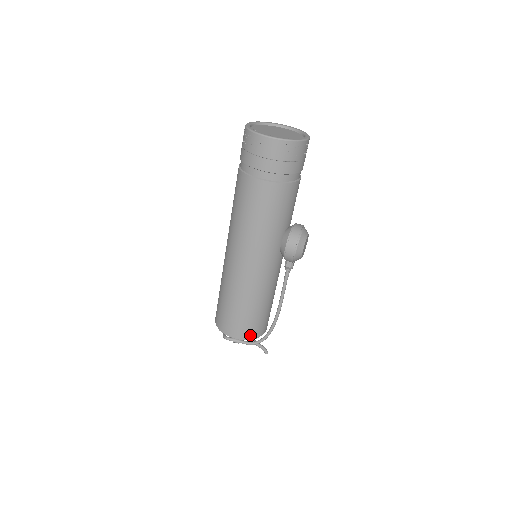
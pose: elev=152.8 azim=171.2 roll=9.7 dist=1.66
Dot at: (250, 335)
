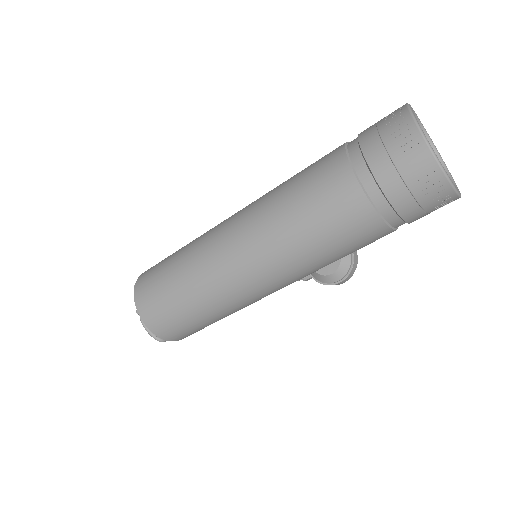
Dot at: occluded
